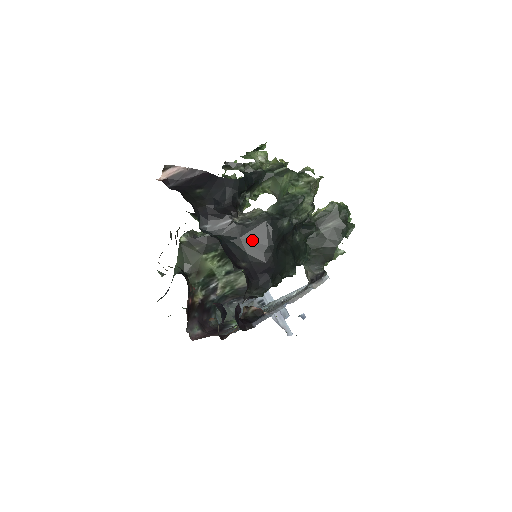
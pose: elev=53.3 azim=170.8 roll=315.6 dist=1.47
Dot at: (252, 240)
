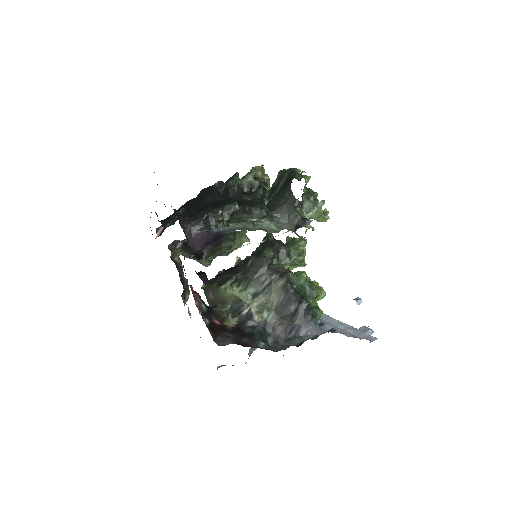
Dot at: (194, 206)
